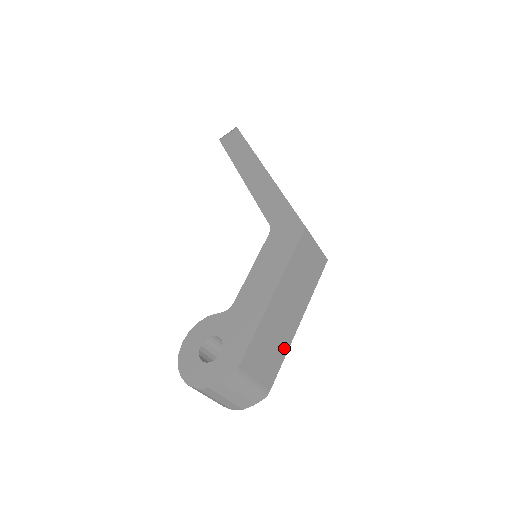
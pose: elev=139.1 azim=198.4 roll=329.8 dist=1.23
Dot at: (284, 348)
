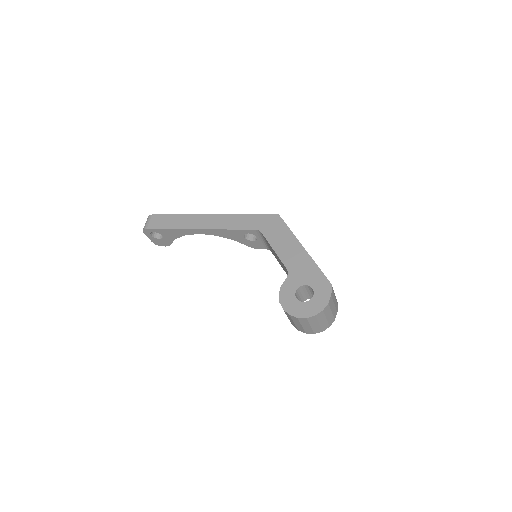
Dot at: occluded
